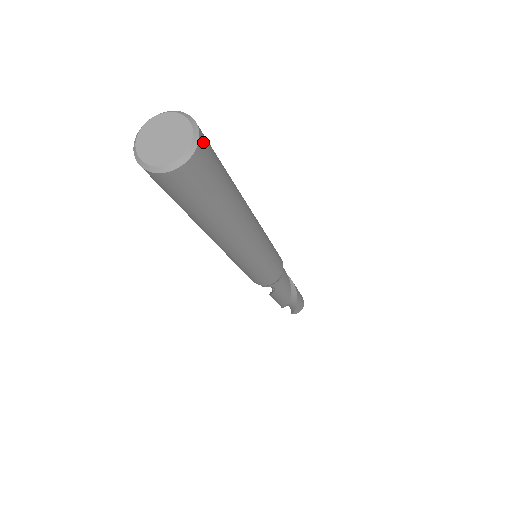
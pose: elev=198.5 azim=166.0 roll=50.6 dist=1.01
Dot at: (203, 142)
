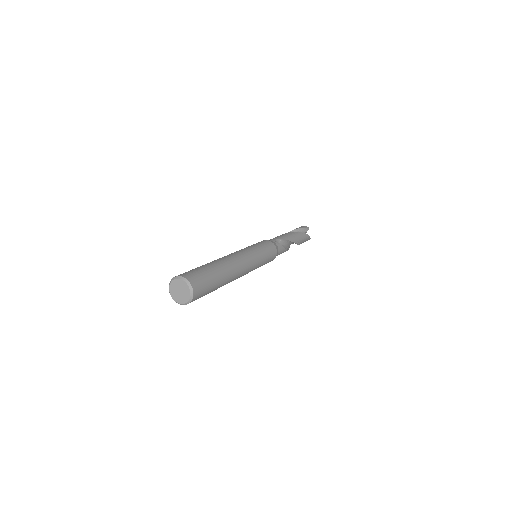
Dot at: (195, 298)
